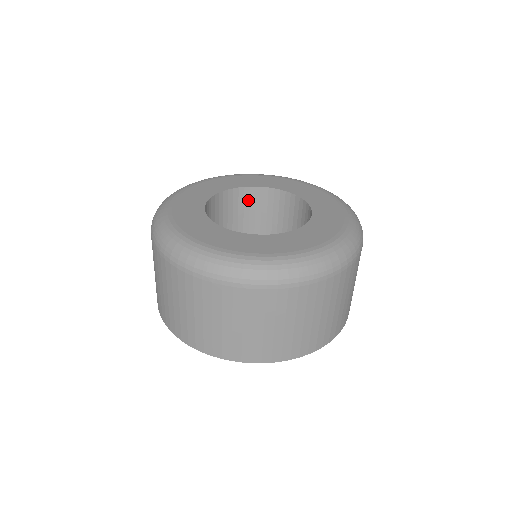
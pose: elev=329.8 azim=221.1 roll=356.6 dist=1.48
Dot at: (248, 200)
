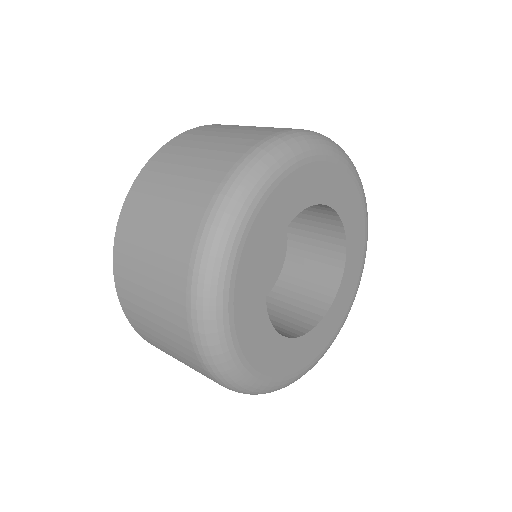
Dot at: occluded
